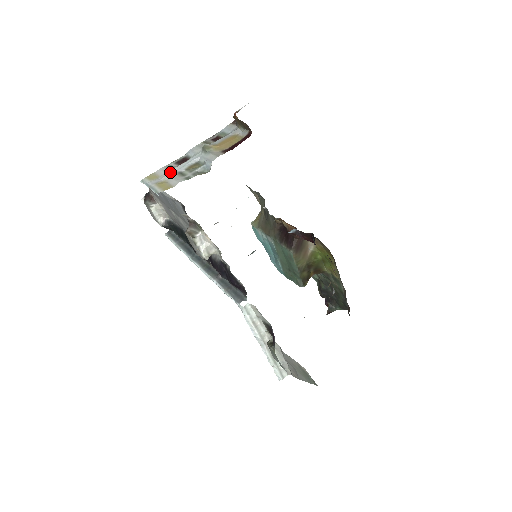
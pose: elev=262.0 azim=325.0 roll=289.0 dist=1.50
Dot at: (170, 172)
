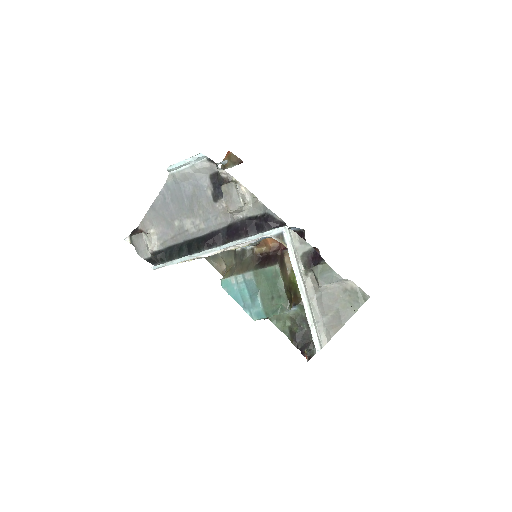
Dot at: occluded
